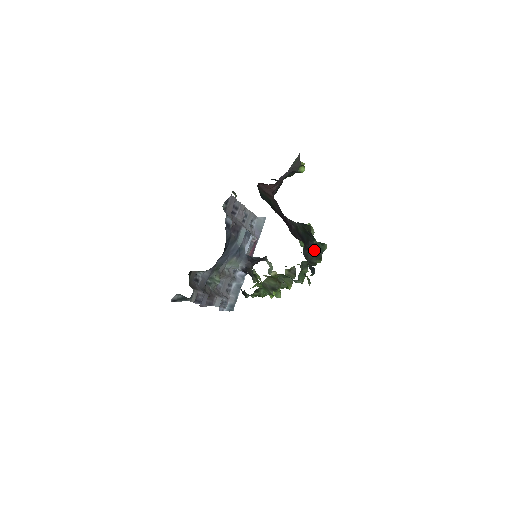
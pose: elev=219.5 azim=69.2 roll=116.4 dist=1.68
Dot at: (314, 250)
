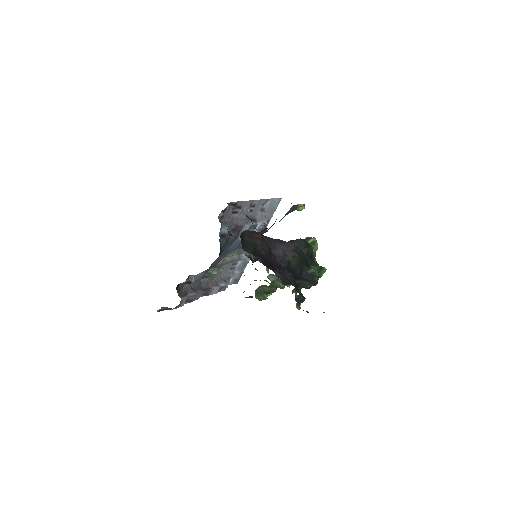
Dot at: (308, 279)
